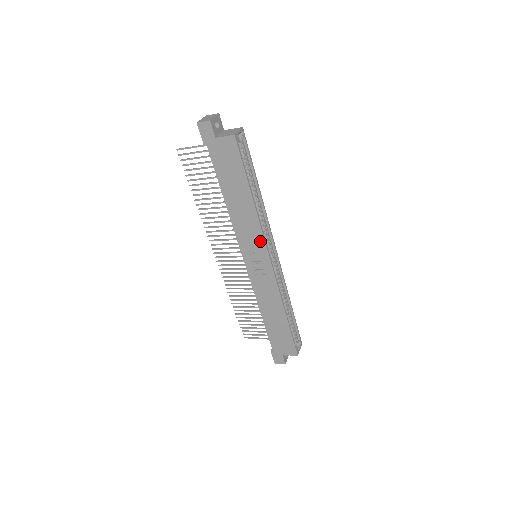
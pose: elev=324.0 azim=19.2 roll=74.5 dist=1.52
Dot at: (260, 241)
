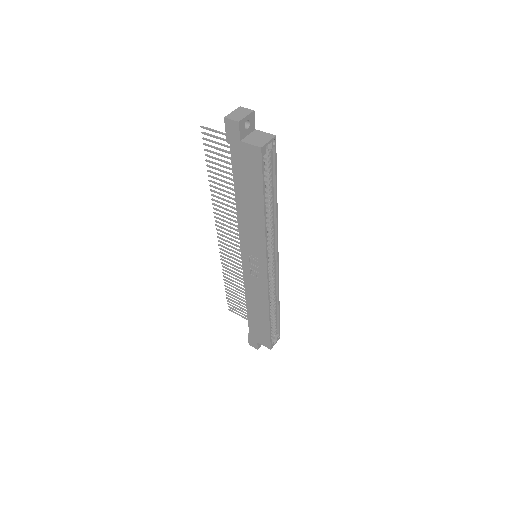
Dot at: (261, 250)
